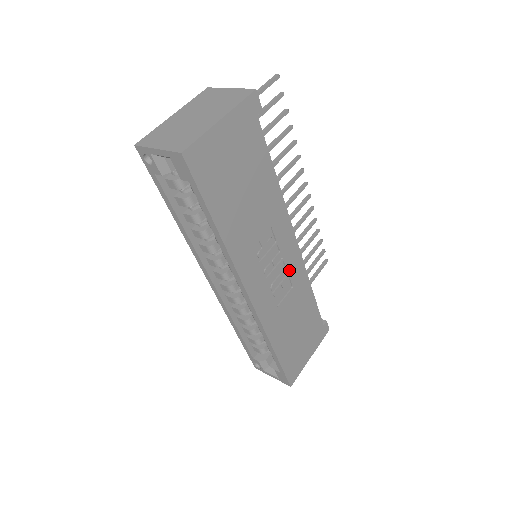
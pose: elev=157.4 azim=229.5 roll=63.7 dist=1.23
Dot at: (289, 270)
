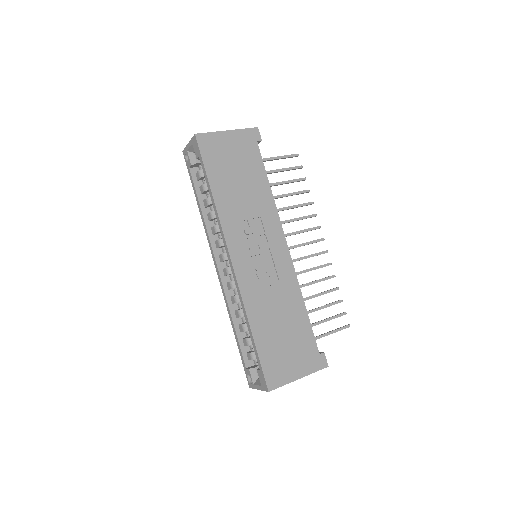
Dot at: (277, 264)
